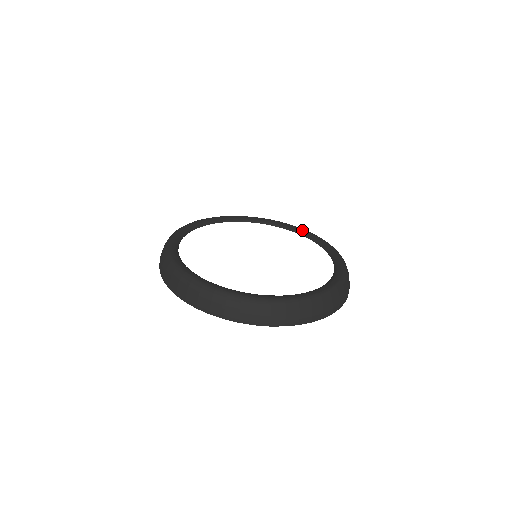
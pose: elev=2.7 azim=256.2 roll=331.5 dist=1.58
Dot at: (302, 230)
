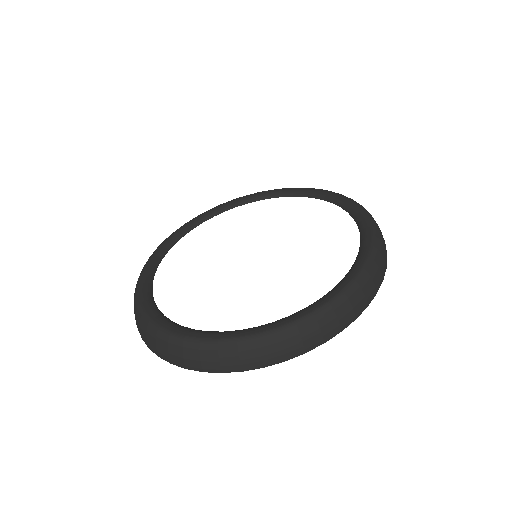
Dot at: (367, 232)
